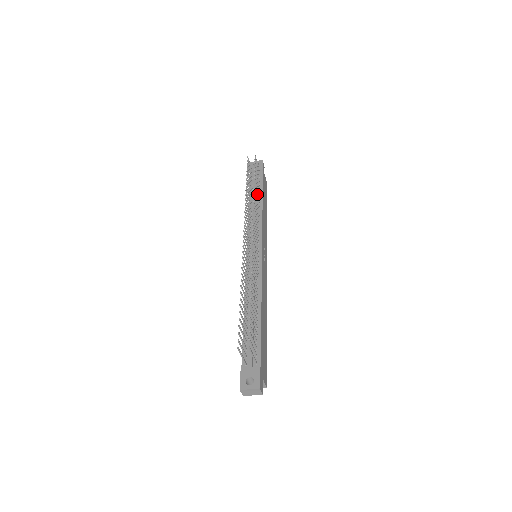
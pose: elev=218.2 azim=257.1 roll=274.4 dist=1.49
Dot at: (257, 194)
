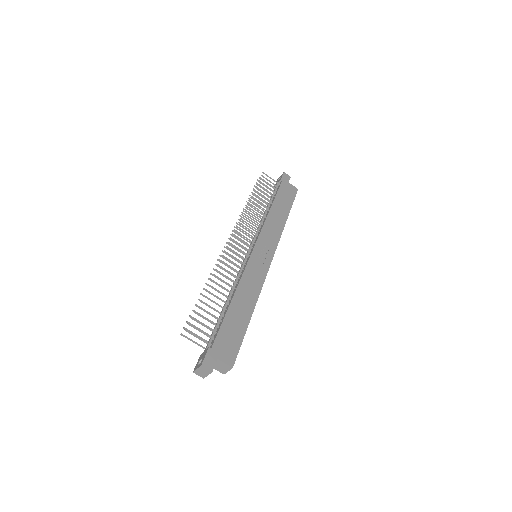
Dot at: occluded
